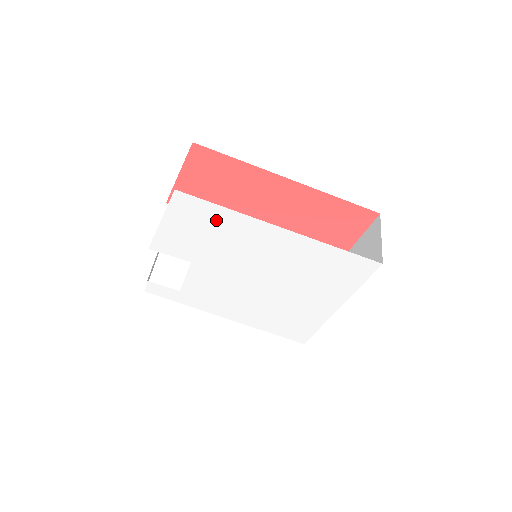
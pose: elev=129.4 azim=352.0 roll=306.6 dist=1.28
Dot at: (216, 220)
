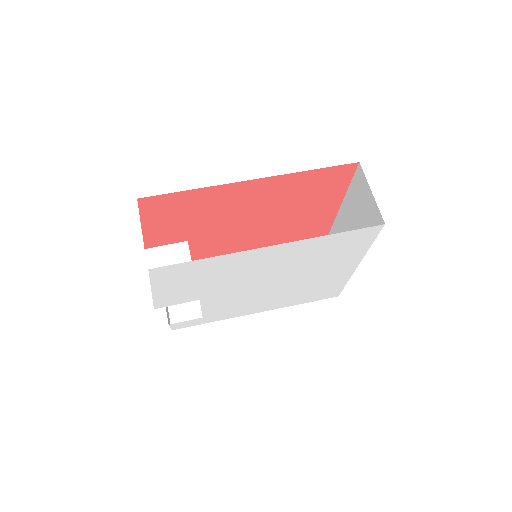
Dot at: (203, 269)
